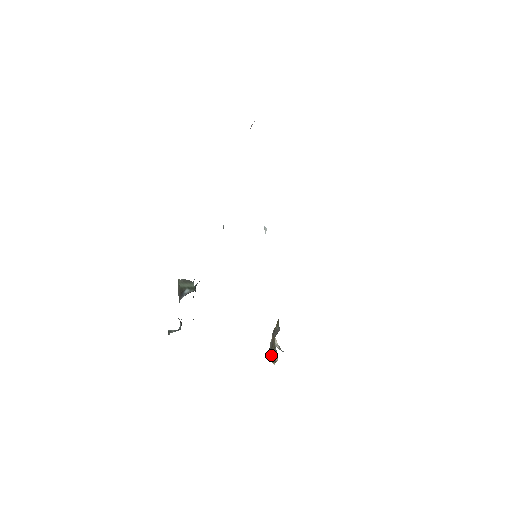
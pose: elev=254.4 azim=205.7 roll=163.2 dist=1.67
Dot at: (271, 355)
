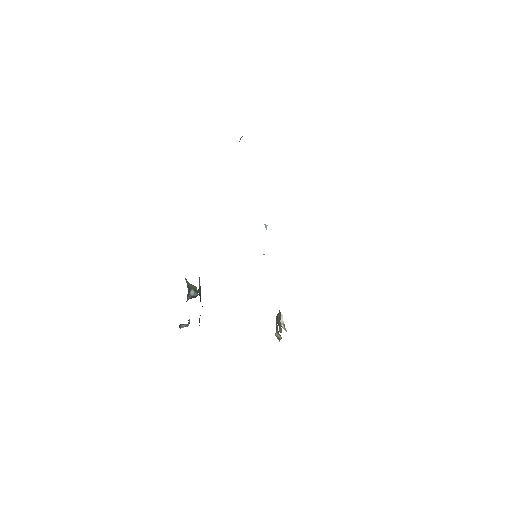
Dot at: (276, 333)
